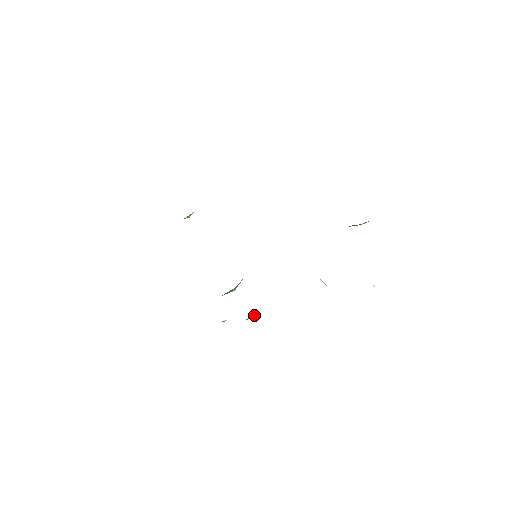
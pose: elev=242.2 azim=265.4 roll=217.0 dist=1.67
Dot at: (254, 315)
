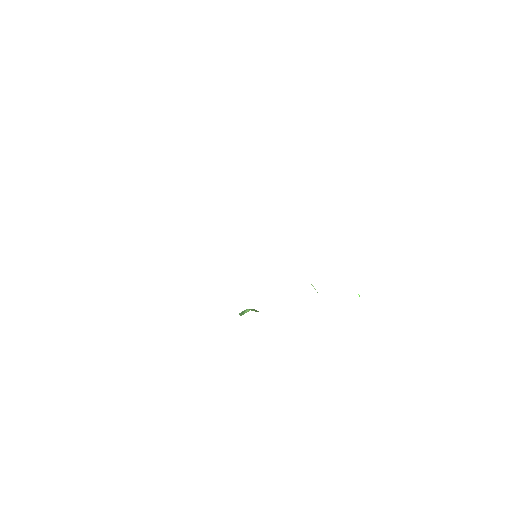
Dot at: (247, 311)
